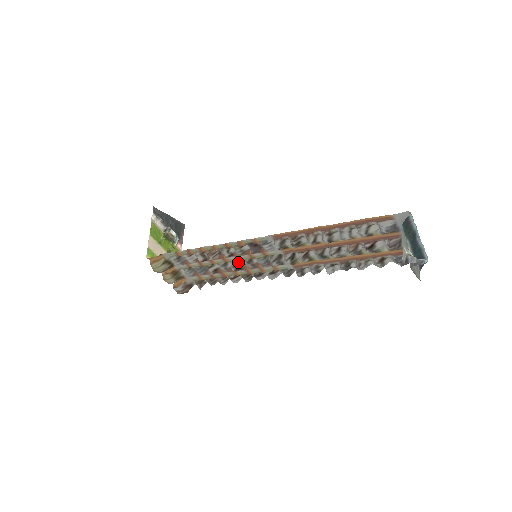
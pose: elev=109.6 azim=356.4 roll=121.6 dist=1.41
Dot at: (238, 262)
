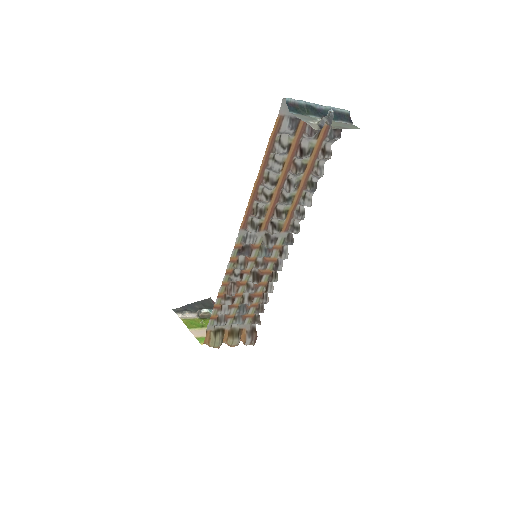
Dot at: (252, 275)
